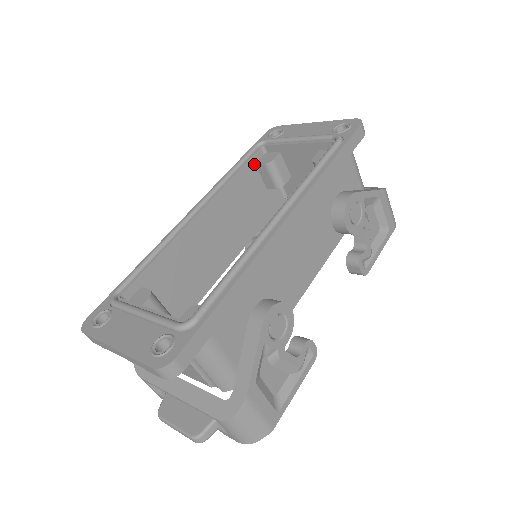
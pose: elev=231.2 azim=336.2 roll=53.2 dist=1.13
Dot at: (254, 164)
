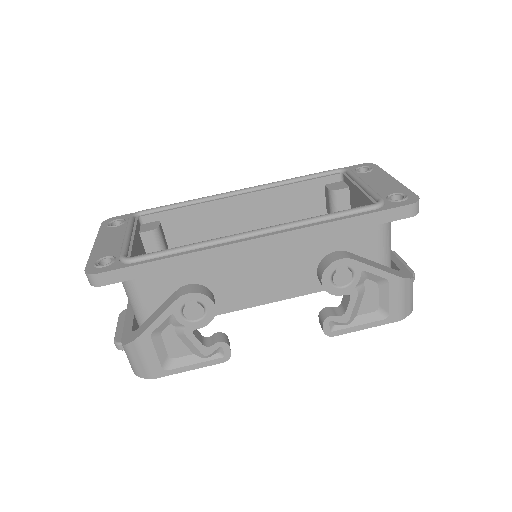
Dot at: (323, 184)
